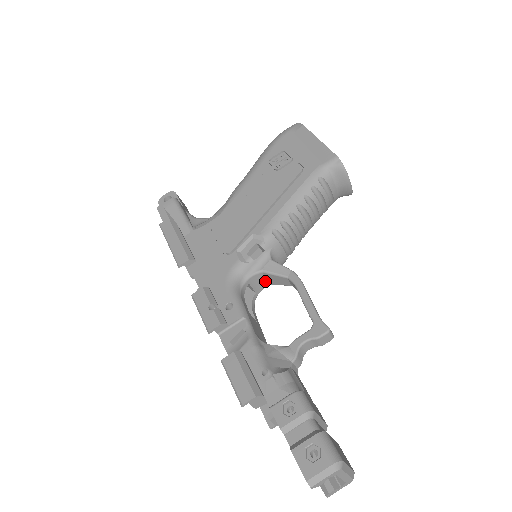
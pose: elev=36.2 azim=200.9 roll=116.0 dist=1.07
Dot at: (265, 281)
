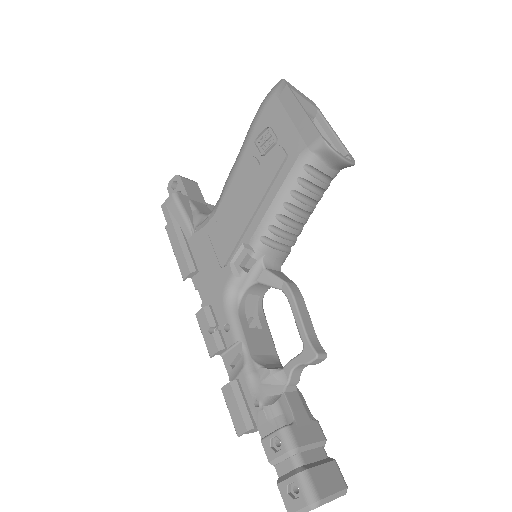
Dot at: (266, 286)
